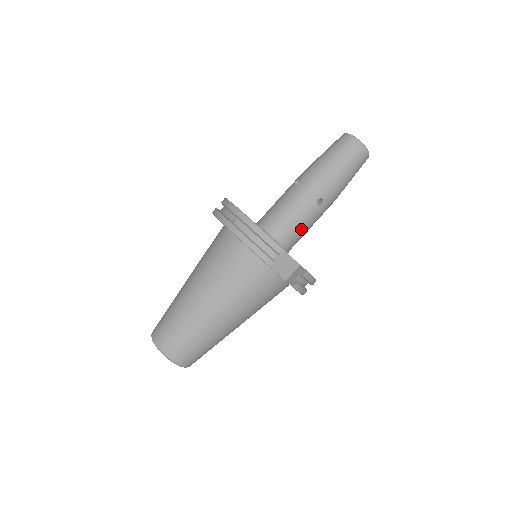
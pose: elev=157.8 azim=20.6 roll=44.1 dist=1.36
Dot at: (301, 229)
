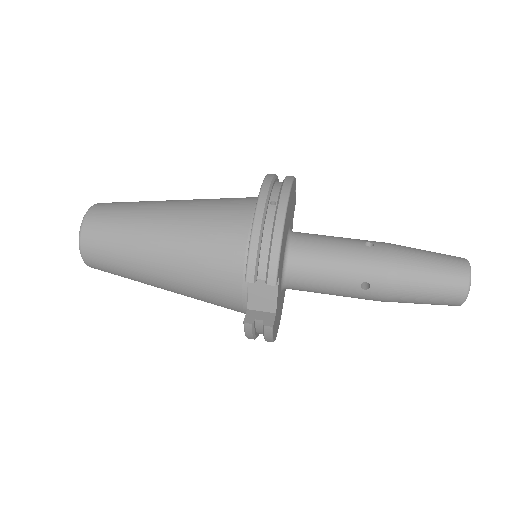
Dot at: (319, 285)
